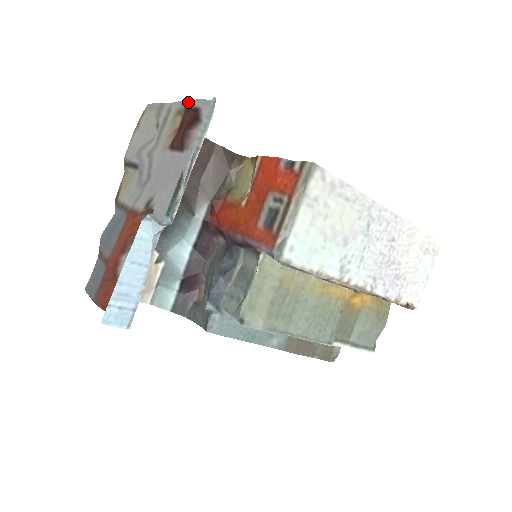
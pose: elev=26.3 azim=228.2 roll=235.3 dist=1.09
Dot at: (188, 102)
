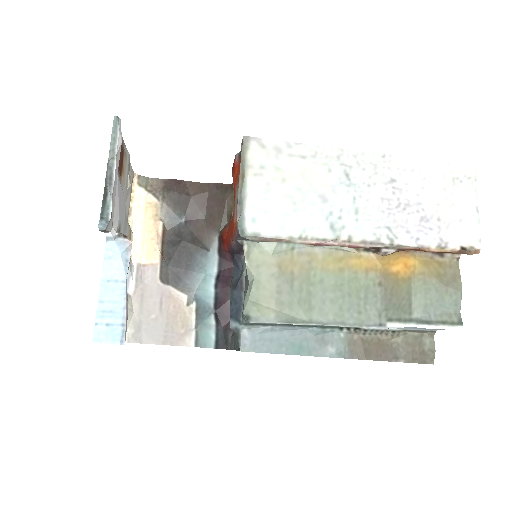
Dot at: (123, 140)
